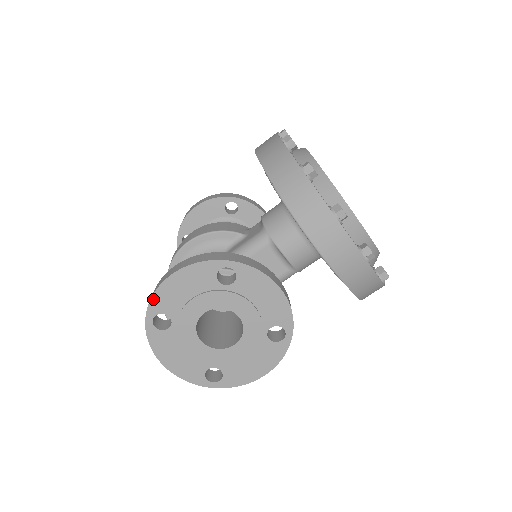
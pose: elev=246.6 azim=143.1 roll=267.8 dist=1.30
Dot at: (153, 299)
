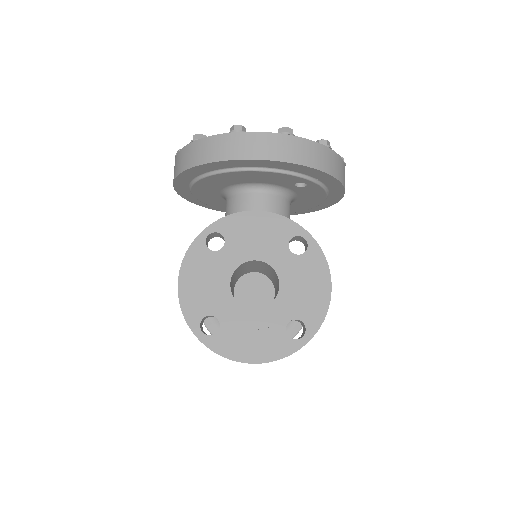
Dot at: (185, 314)
